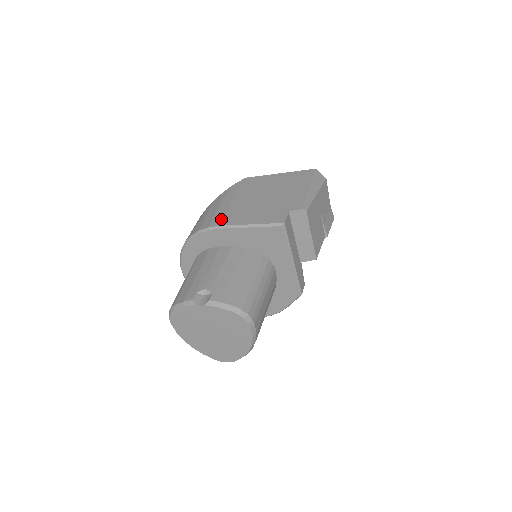
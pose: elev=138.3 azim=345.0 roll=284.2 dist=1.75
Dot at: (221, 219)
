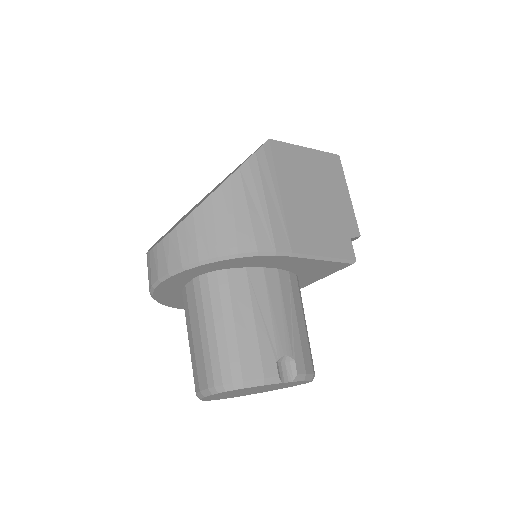
Dot at: (286, 237)
